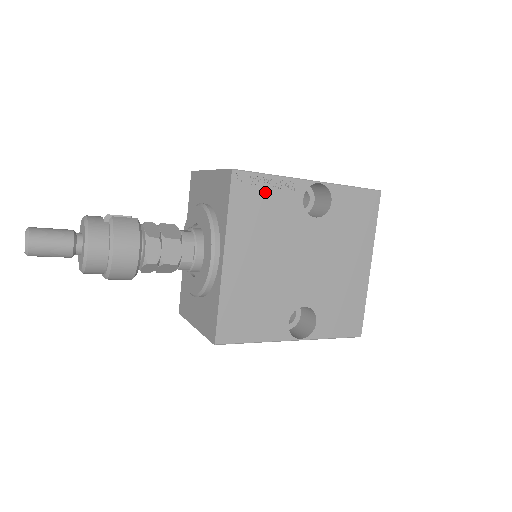
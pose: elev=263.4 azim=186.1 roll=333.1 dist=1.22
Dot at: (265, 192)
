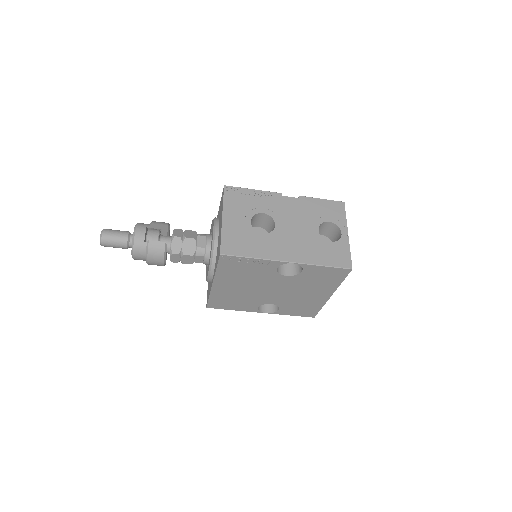
Dot at: (246, 264)
